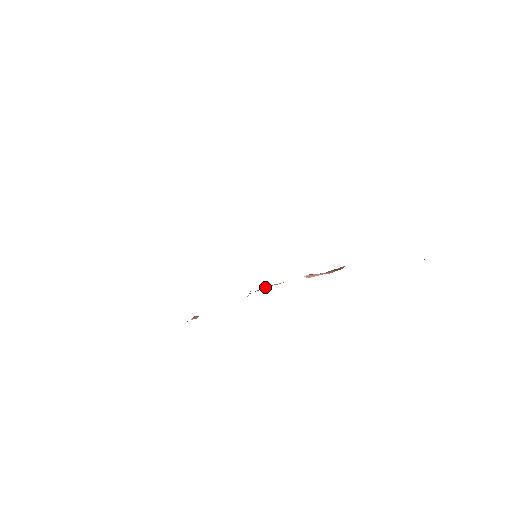
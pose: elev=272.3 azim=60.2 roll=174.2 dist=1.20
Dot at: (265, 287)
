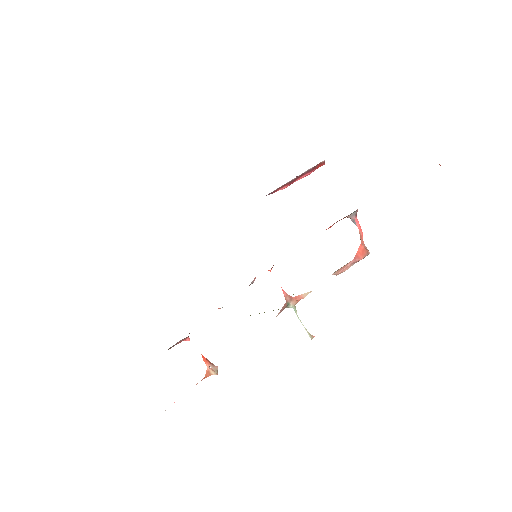
Dot at: (290, 304)
